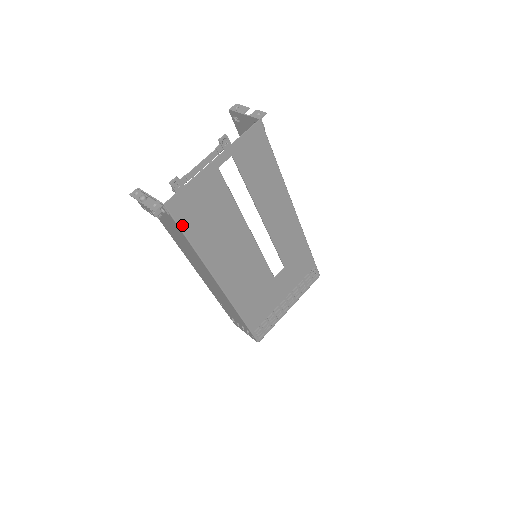
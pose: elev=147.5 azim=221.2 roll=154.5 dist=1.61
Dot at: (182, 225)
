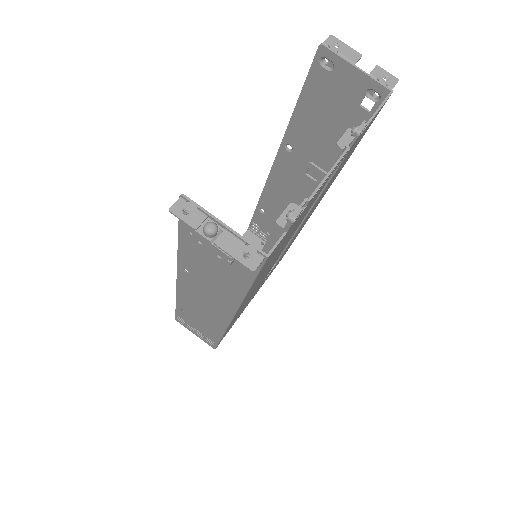
Dot at: (259, 273)
